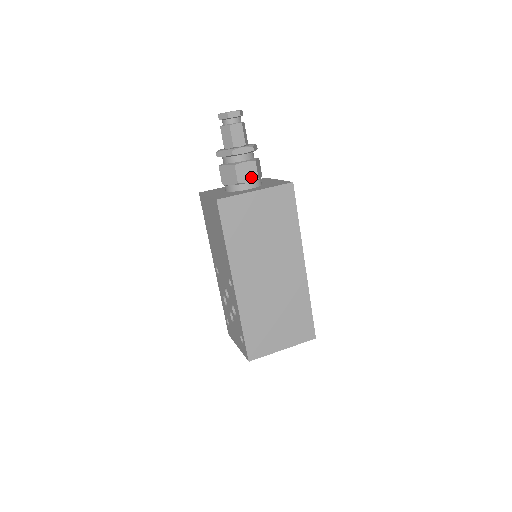
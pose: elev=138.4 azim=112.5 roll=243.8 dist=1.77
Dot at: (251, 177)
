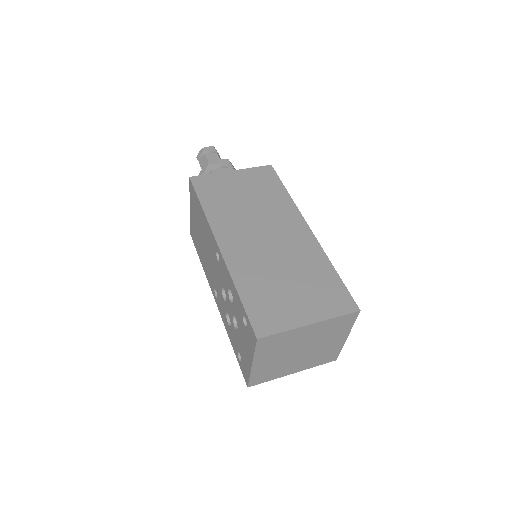
Dot at: occluded
